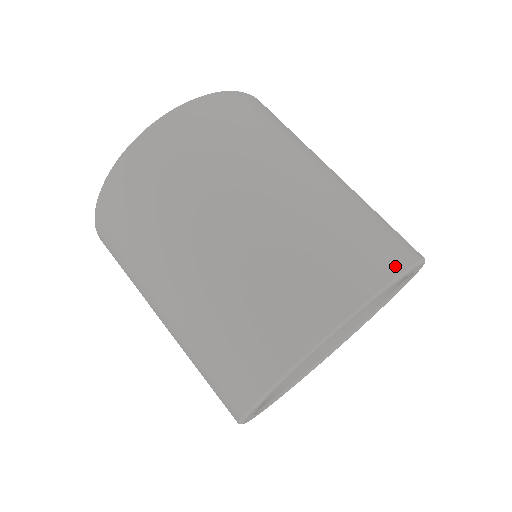
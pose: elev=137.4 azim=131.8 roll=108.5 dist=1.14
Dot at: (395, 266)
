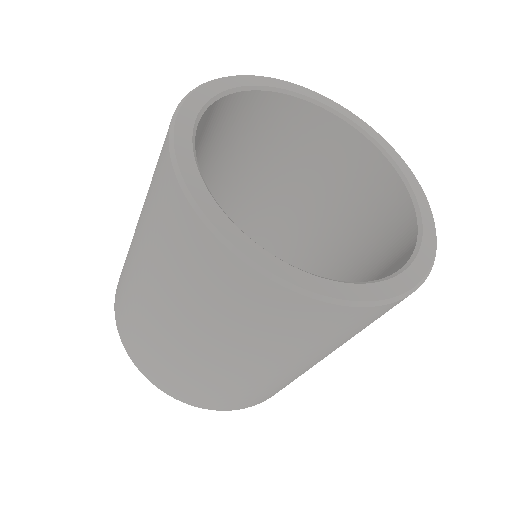
Dot at: occluded
